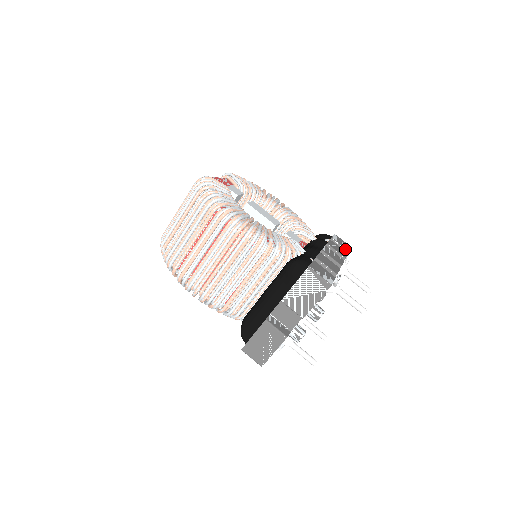
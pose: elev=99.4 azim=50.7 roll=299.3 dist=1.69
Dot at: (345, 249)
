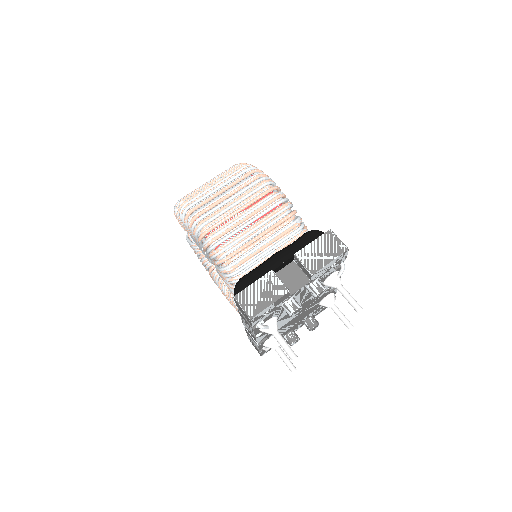
Dot at: occluded
